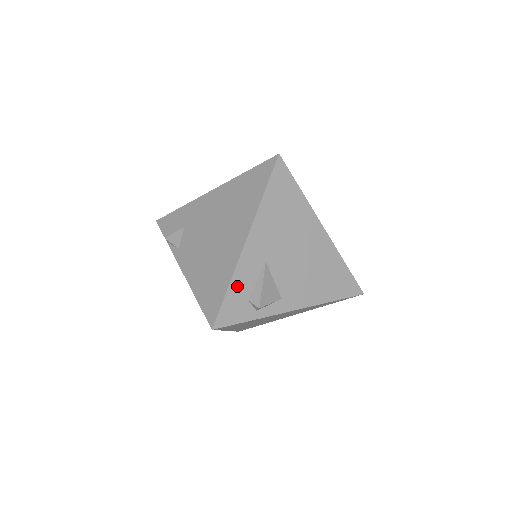
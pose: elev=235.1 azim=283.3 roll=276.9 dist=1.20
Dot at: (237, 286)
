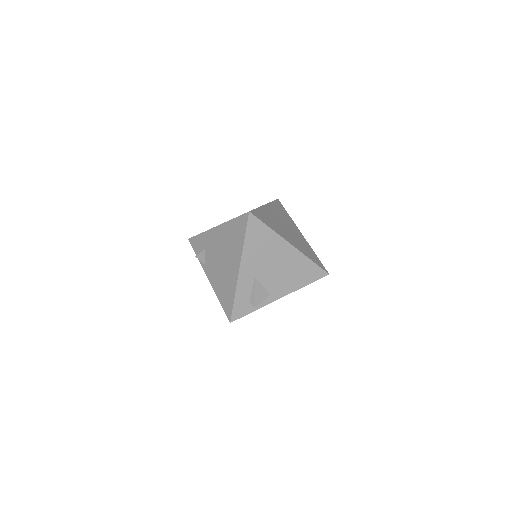
Dot at: (240, 296)
